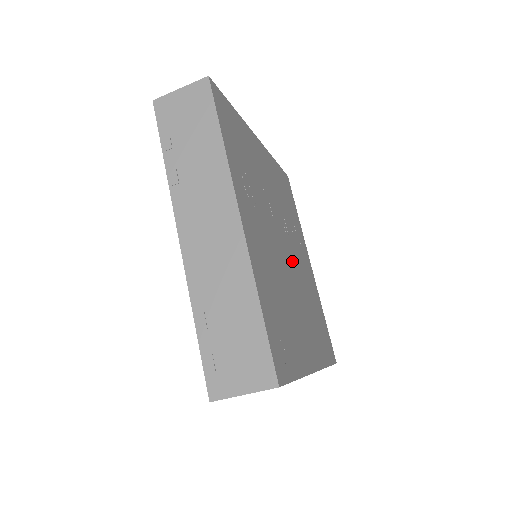
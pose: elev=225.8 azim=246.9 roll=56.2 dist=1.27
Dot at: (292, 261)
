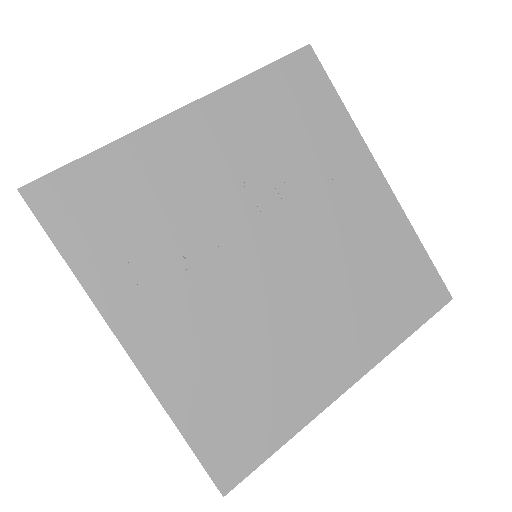
Dot at: (296, 253)
